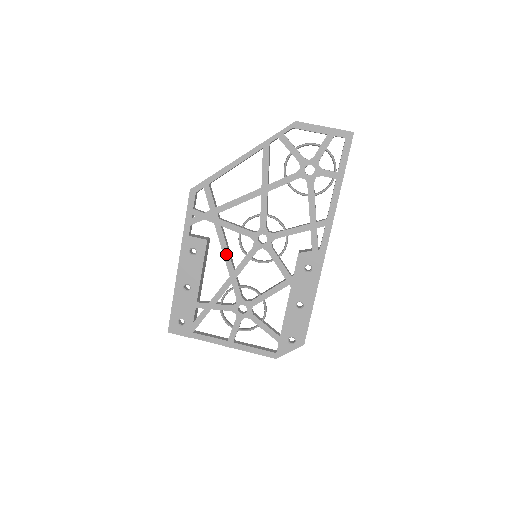
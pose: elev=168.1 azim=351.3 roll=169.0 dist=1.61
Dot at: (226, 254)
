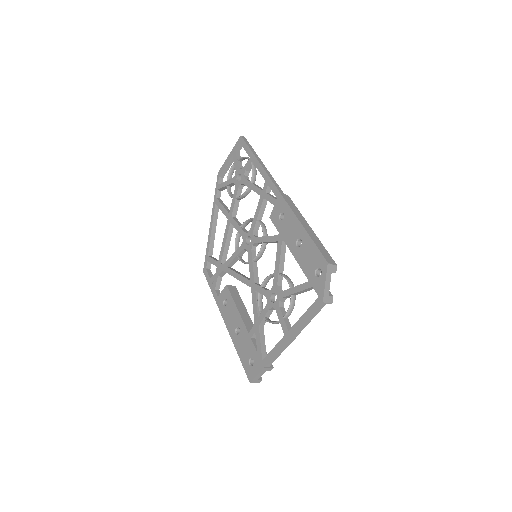
Dot at: (240, 278)
